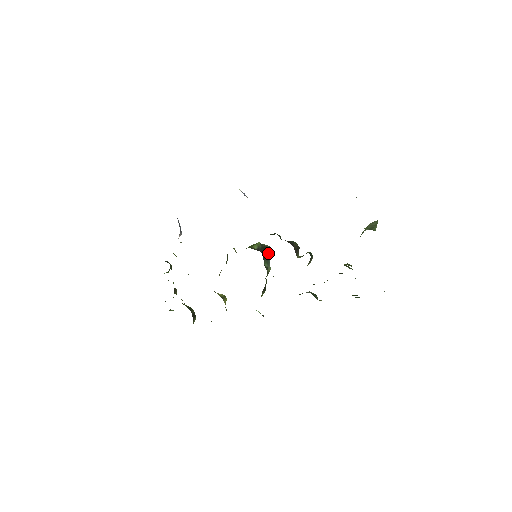
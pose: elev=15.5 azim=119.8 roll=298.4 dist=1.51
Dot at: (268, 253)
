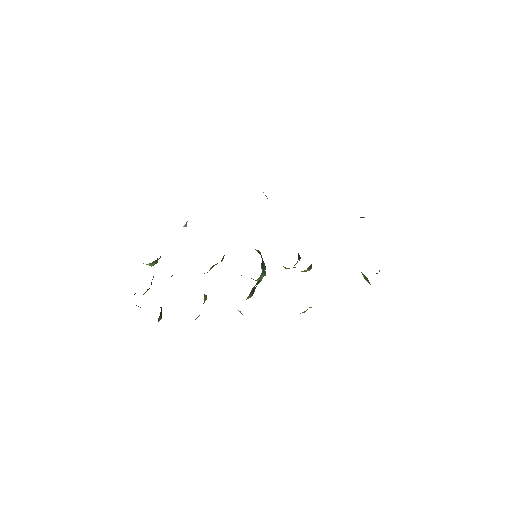
Dot at: occluded
